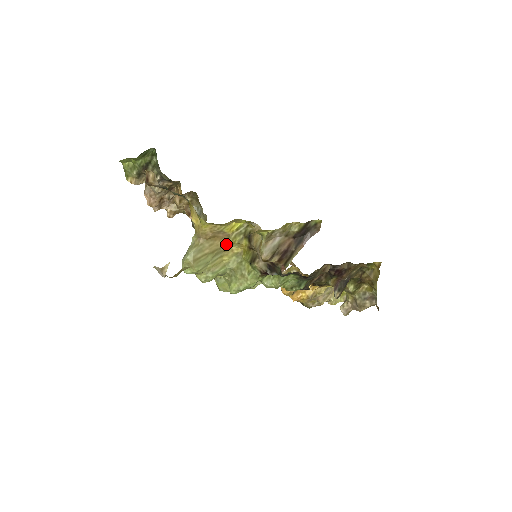
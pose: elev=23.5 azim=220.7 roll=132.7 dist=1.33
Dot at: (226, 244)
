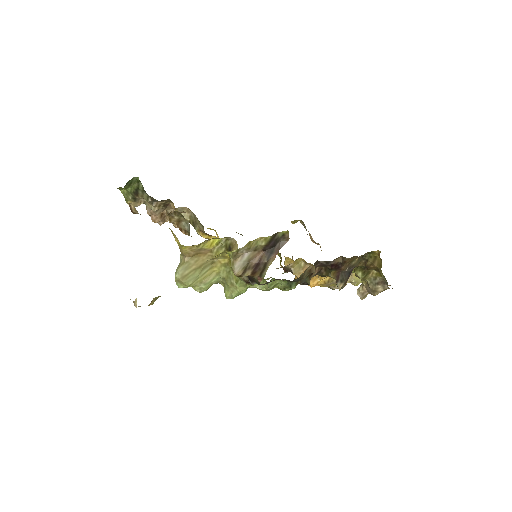
Dot at: (211, 258)
